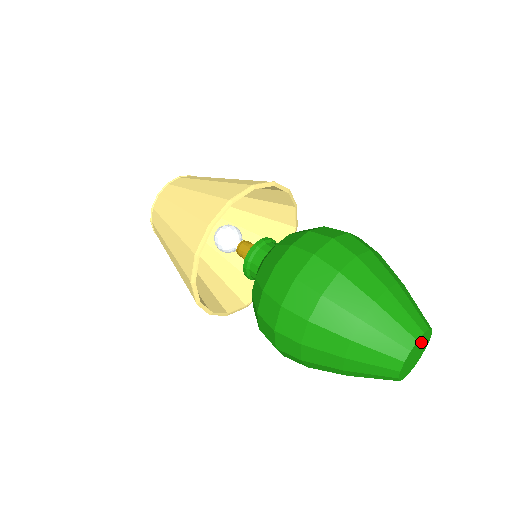
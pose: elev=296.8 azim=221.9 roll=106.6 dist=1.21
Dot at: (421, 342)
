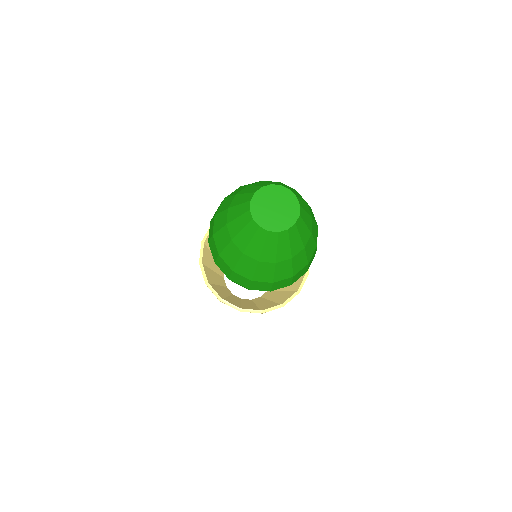
Dot at: (281, 197)
